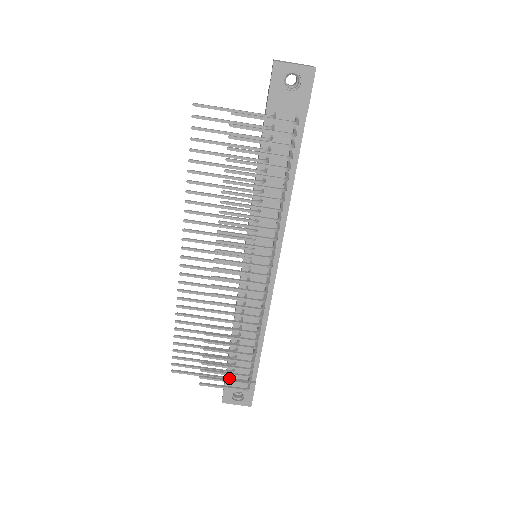
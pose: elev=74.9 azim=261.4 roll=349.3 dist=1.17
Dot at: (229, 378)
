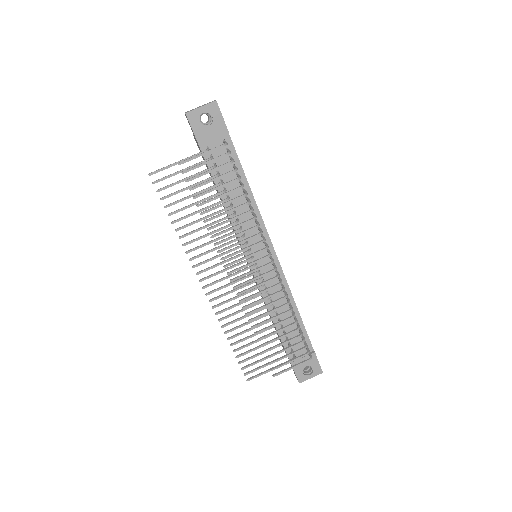
Dot at: occluded
